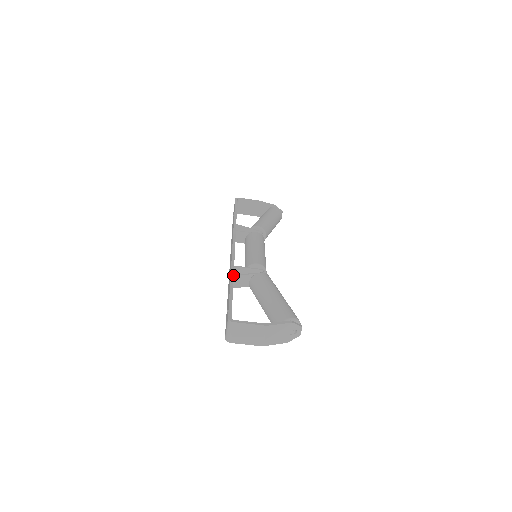
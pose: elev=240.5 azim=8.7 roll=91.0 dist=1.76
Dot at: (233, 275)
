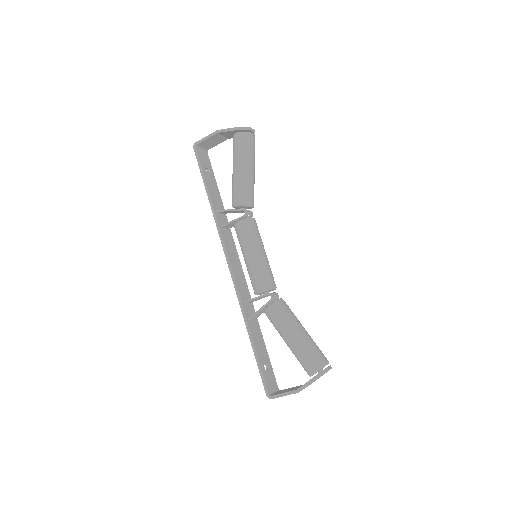
Dot at: (248, 326)
